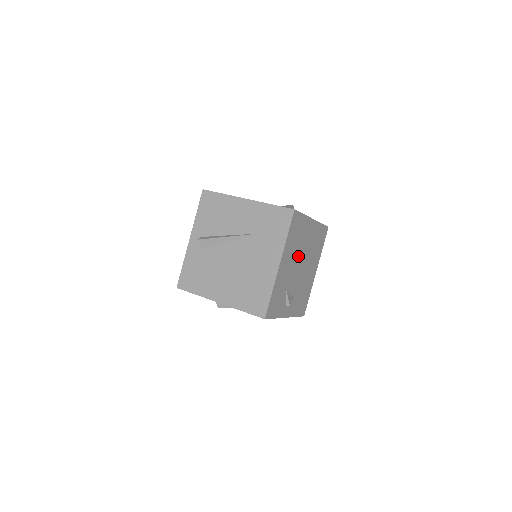
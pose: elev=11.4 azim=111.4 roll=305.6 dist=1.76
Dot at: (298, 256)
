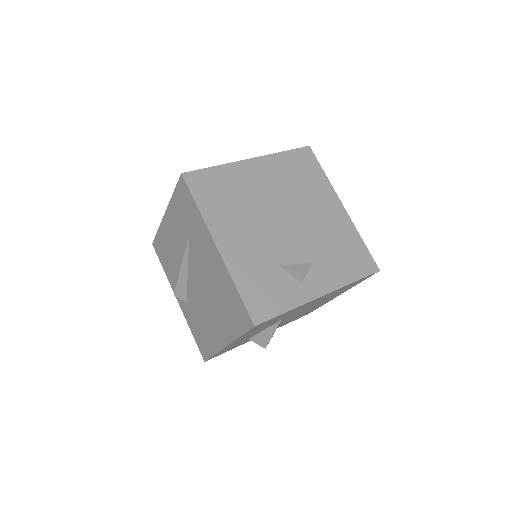
Dot at: (261, 214)
